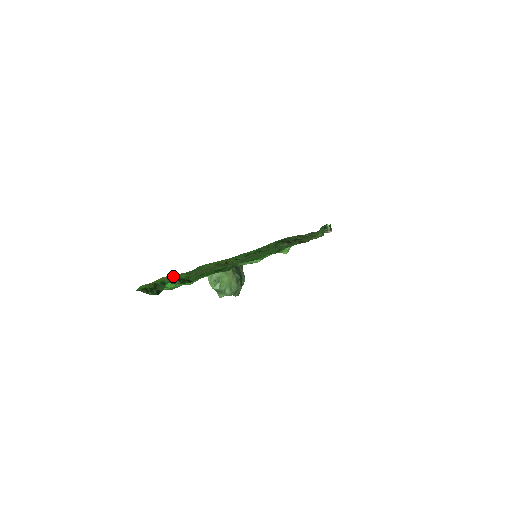
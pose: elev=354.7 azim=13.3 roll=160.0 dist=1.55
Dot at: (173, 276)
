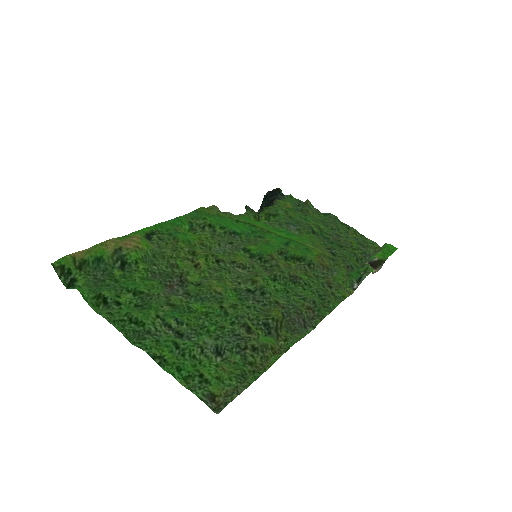
Dot at: (123, 249)
